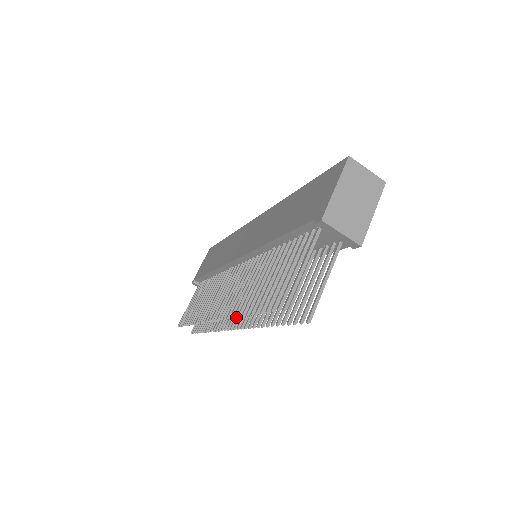
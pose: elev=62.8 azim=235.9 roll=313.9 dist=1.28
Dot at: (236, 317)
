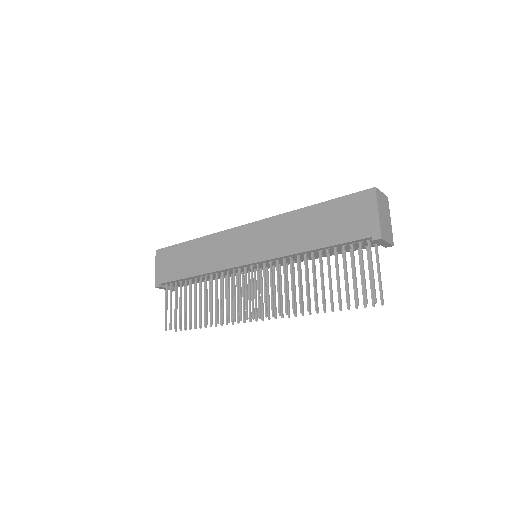
Dot at: occluded
